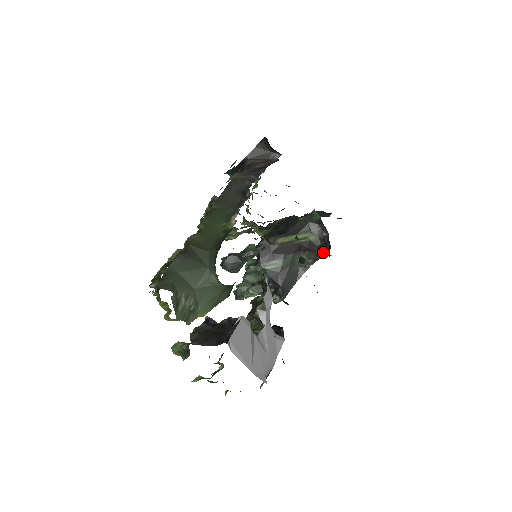
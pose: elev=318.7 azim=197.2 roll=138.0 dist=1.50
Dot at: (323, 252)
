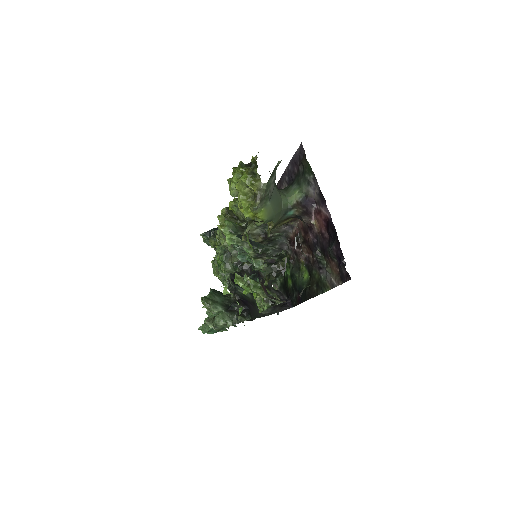
Dot at: (282, 307)
